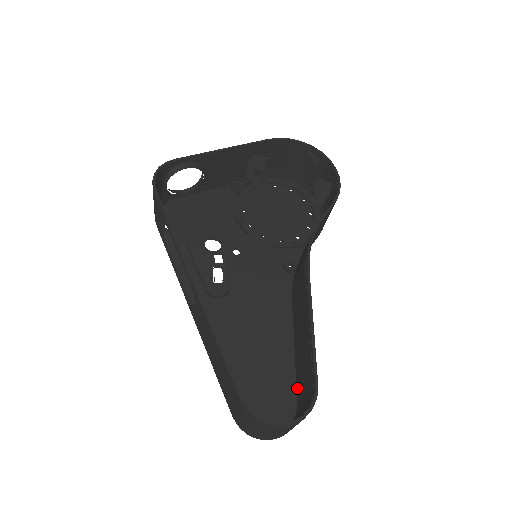
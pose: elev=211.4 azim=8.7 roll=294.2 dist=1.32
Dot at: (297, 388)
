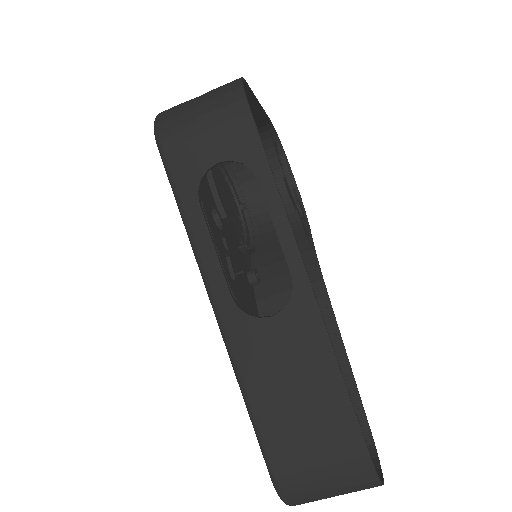
Dot at: occluded
